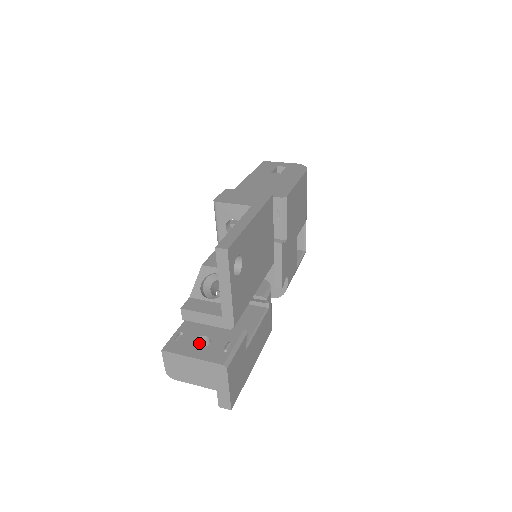
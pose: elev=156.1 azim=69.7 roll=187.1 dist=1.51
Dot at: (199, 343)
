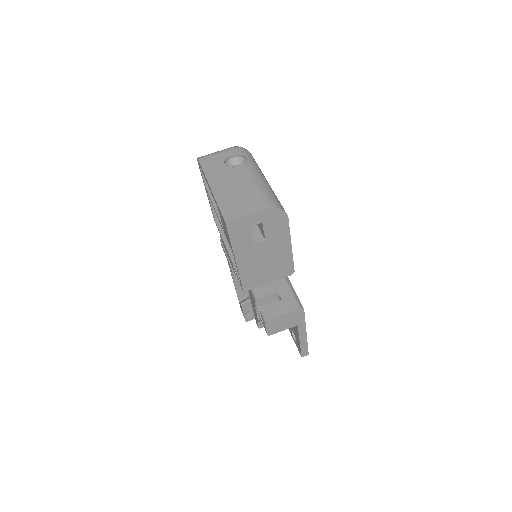
Dot at: occluded
